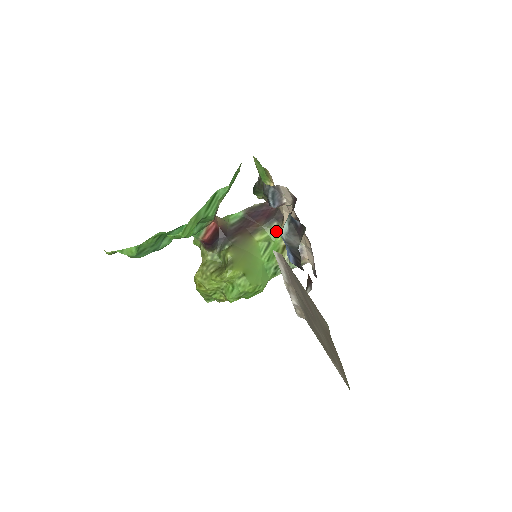
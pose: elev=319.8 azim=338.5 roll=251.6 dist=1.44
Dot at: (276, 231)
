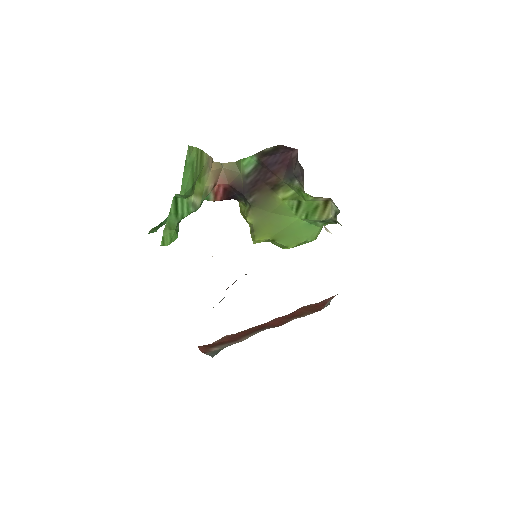
Dot at: (301, 191)
